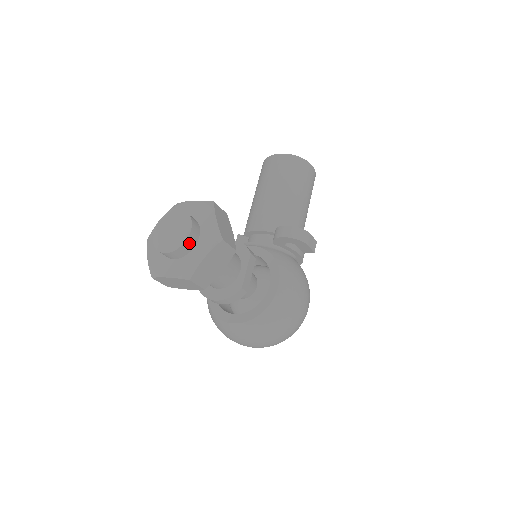
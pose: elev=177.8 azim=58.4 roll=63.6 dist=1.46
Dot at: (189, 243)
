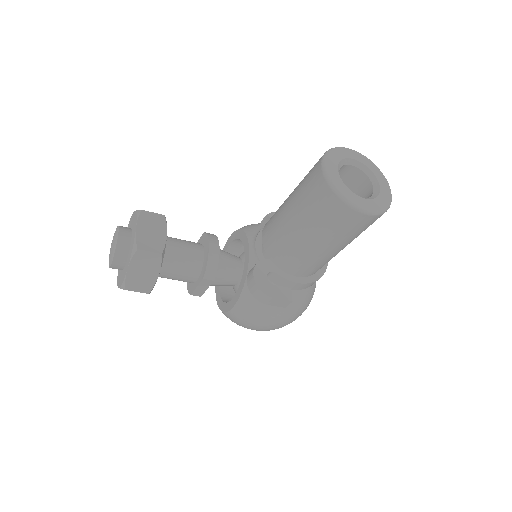
Dot at: (115, 268)
